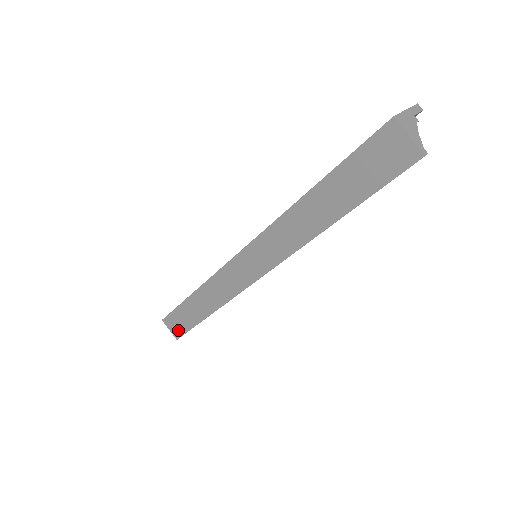
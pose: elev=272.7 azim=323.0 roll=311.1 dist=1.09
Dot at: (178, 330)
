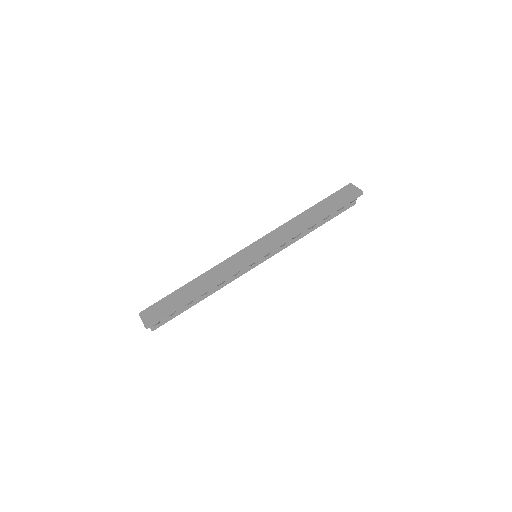
Dot at: (154, 316)
